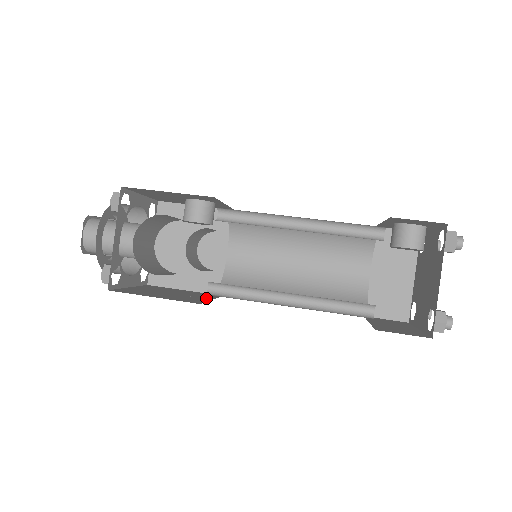
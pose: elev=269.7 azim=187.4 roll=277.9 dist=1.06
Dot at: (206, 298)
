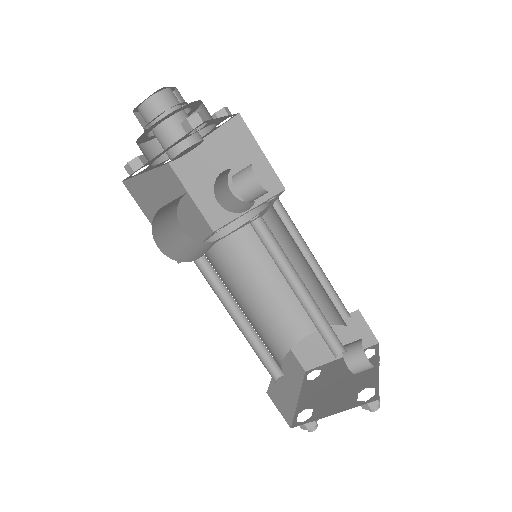
Dot at: occluded
